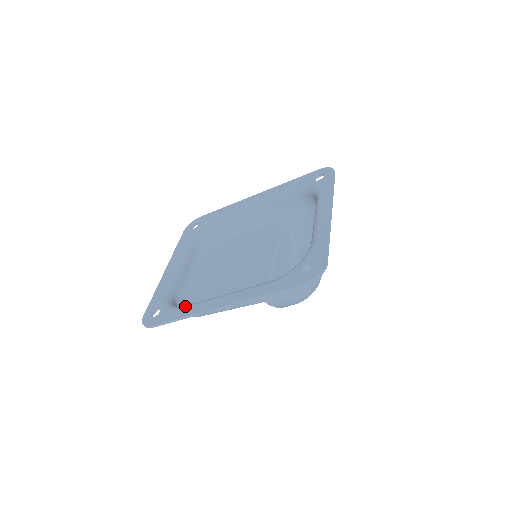
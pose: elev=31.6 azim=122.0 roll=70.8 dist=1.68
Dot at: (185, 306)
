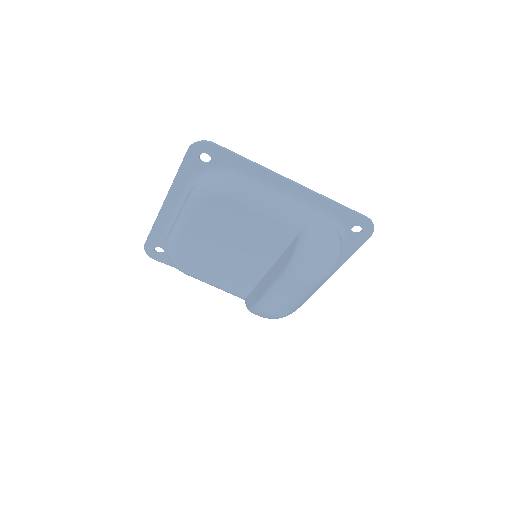
Dot at: (244, 172)
